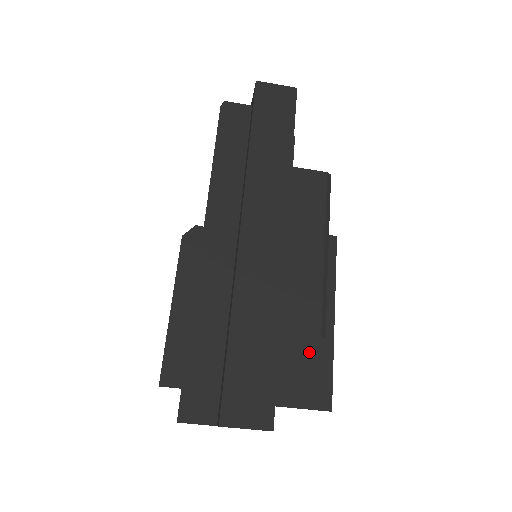
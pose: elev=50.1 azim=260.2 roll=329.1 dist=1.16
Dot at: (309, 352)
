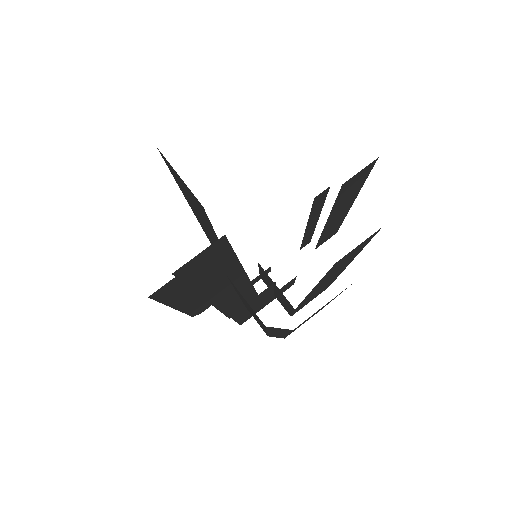
Dot at: occluded
